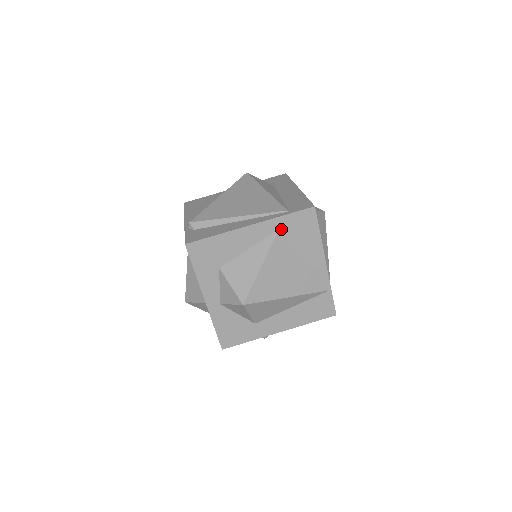
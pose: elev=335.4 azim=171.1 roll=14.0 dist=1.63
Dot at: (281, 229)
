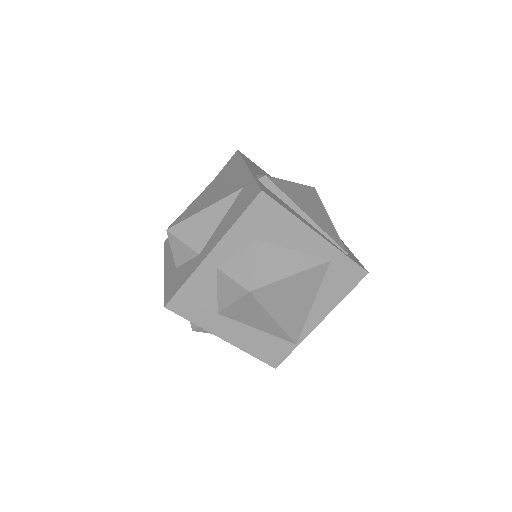
Dot at: (331, 262)
